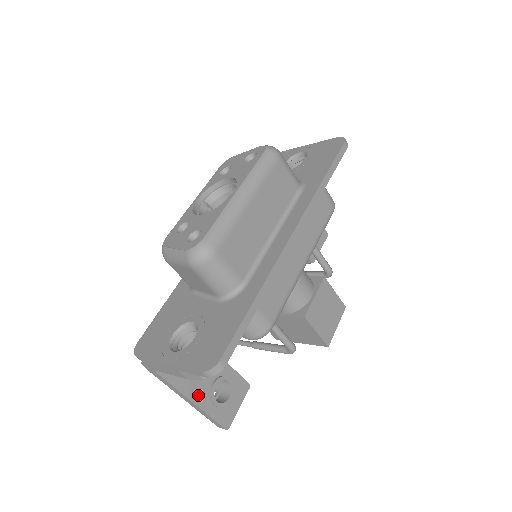
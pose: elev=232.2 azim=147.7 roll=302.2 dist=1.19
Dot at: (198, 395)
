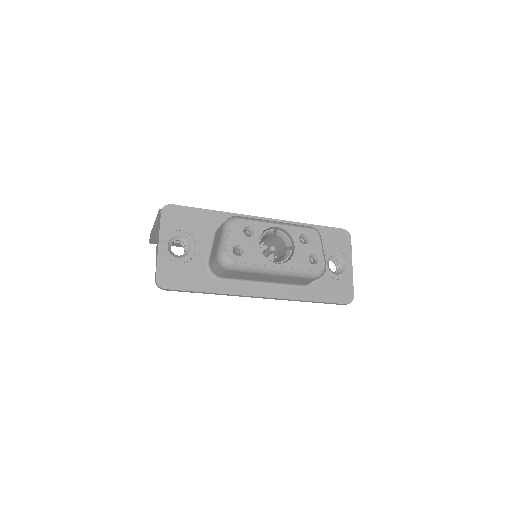
Dot at: occluded
